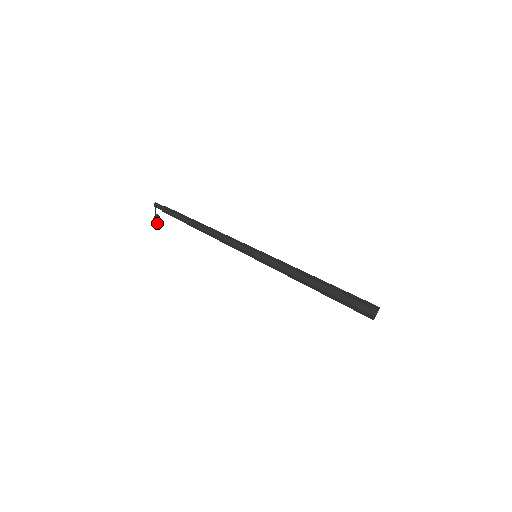
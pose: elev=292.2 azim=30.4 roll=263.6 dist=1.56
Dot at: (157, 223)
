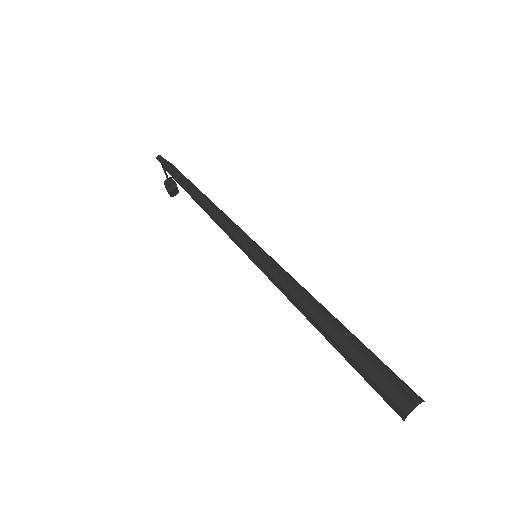
Dot at: (170, 189)
